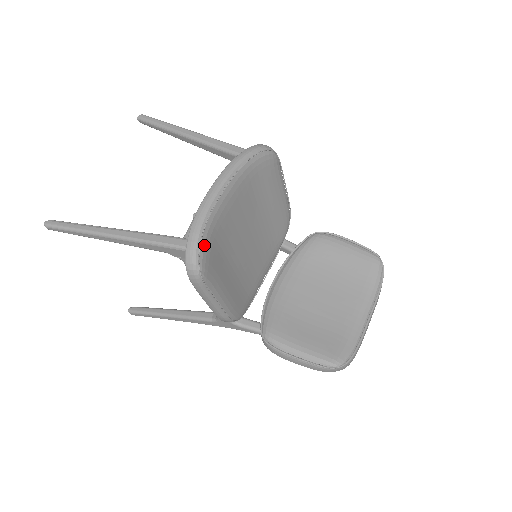
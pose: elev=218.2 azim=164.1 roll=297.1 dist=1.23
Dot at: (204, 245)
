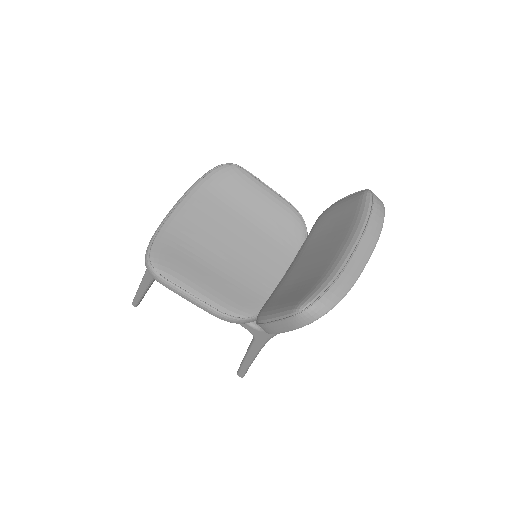
Dot at: (156, 247)
